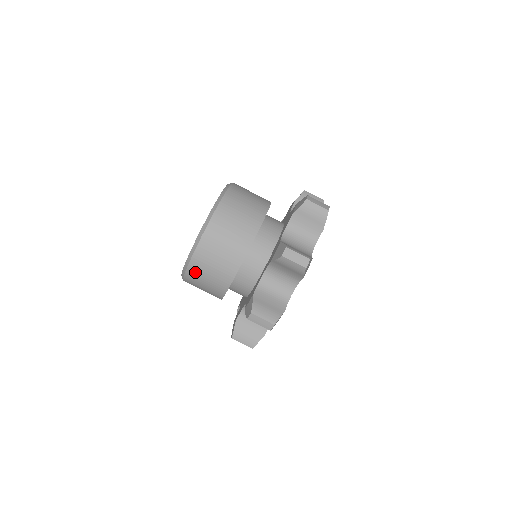
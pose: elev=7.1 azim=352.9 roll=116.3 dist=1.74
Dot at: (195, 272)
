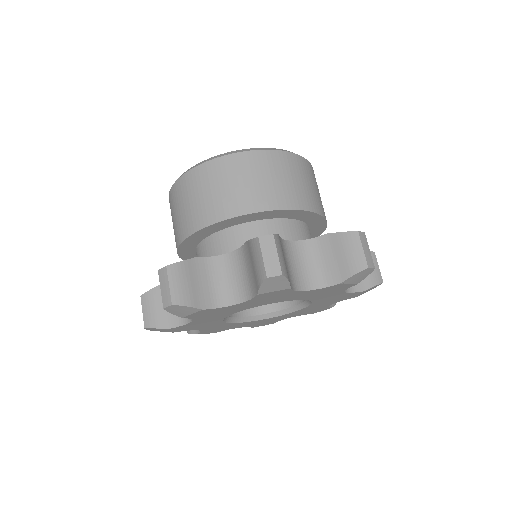
Dot at: (231, 166)
